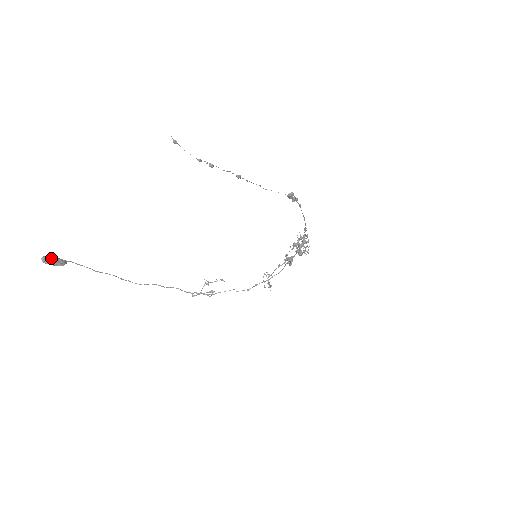
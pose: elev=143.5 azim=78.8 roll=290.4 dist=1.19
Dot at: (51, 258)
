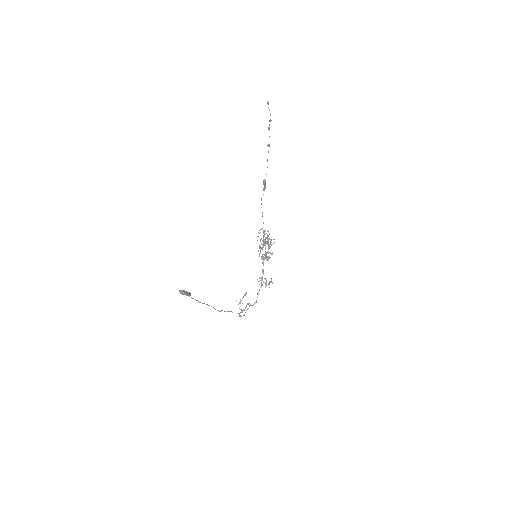
Dot at: (183, 290)
